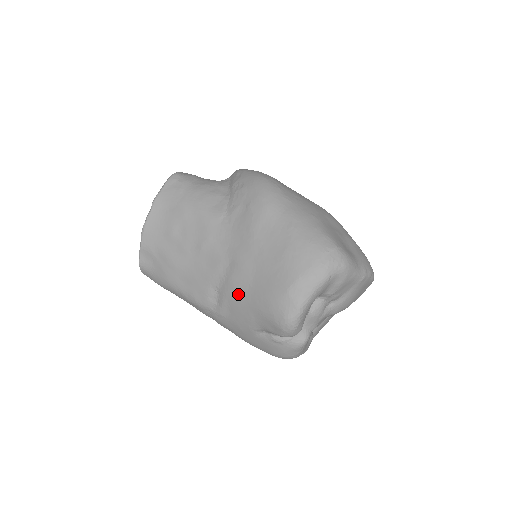
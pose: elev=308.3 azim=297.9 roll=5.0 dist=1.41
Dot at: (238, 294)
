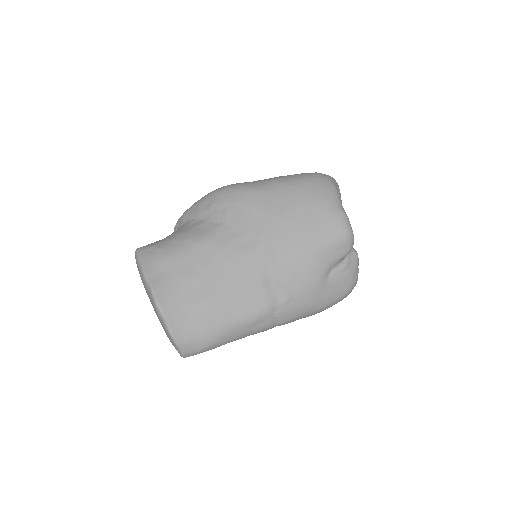
Dot at: (292, 258)
